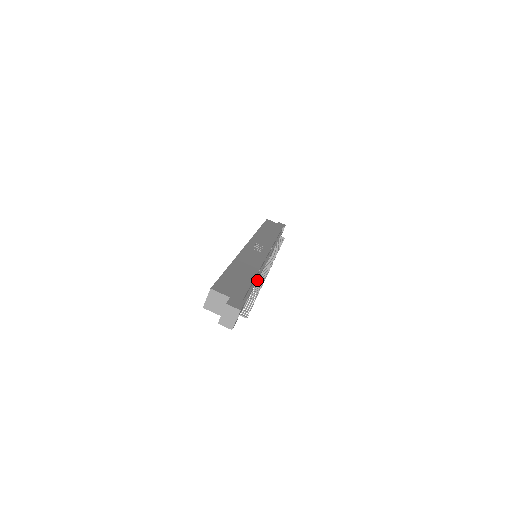
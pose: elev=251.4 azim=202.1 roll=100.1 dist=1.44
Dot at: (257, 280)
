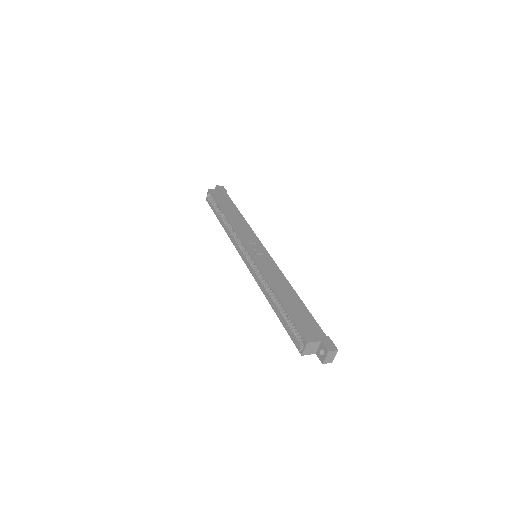
Dot at: occluded
